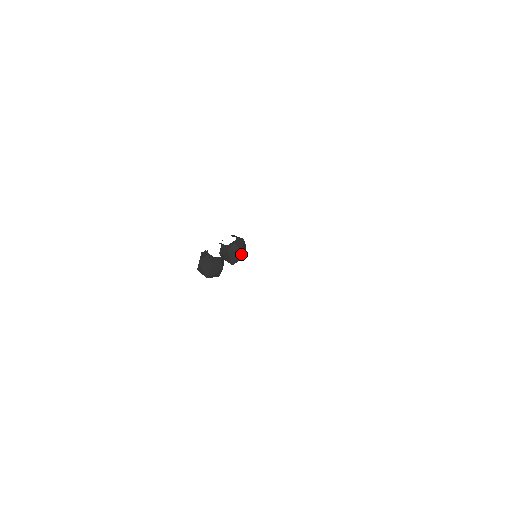
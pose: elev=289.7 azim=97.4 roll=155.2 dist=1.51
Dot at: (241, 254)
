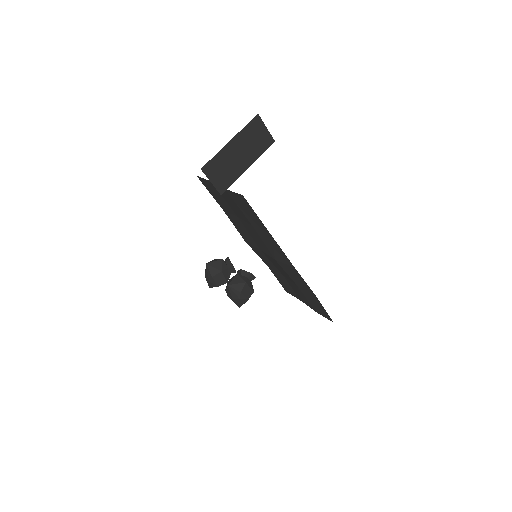
Dot at: (242, 285)
